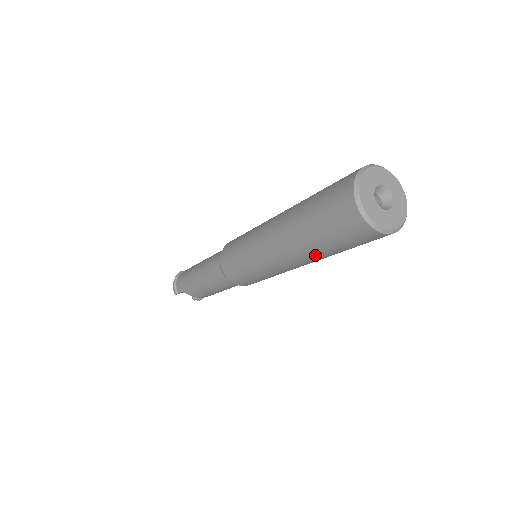
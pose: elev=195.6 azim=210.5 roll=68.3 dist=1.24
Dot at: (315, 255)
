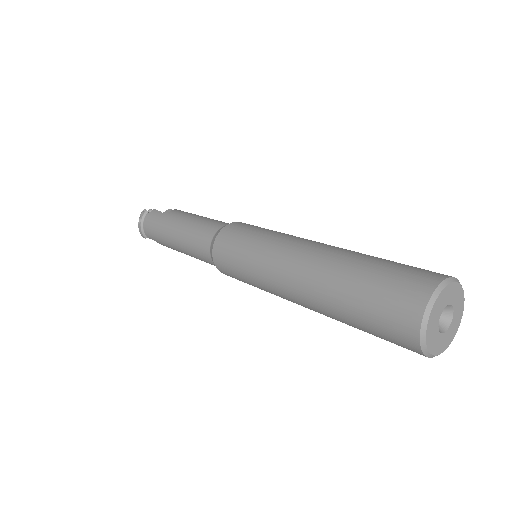
Dot at: occluded
